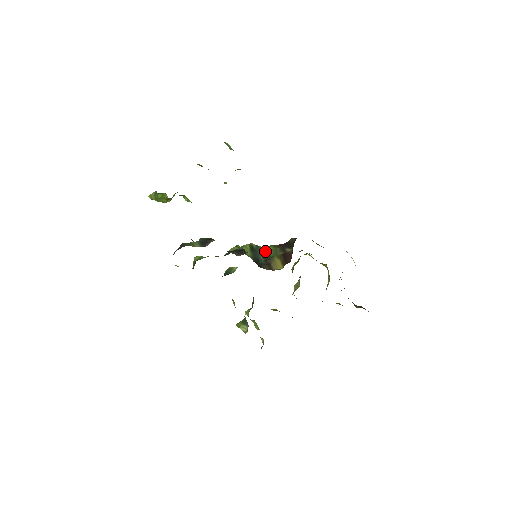
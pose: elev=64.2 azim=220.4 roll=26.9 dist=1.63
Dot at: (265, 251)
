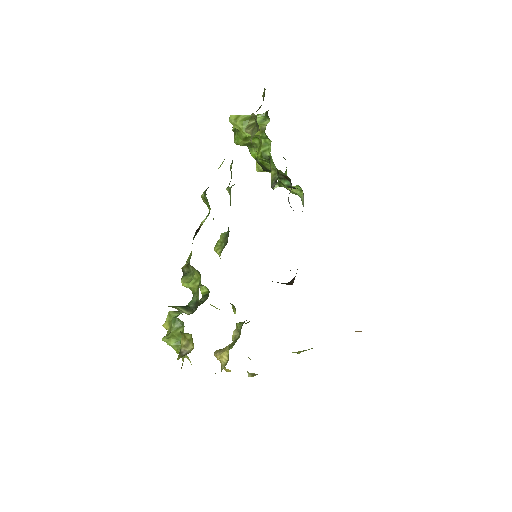
Dot at: occluded
